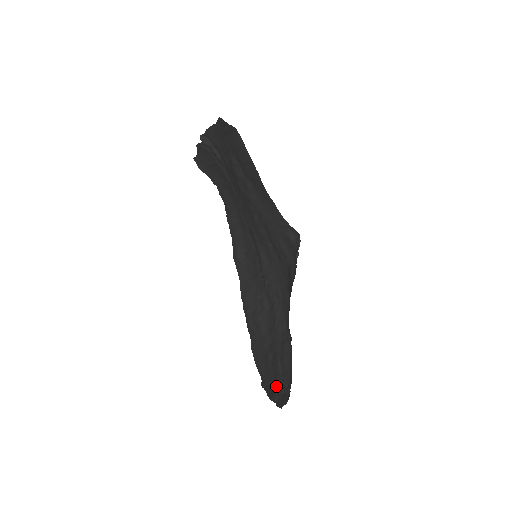
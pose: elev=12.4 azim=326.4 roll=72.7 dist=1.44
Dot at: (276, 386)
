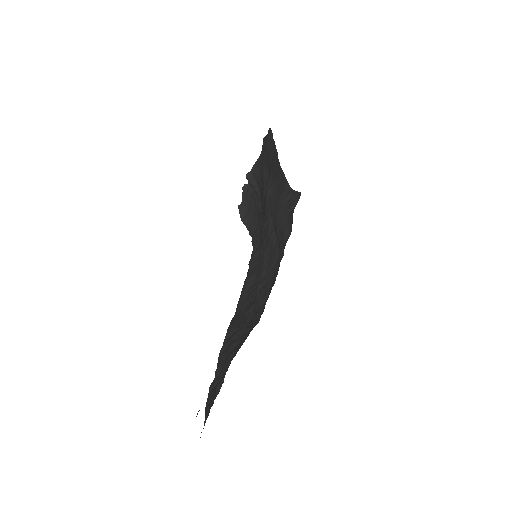
Dot at: occluded
